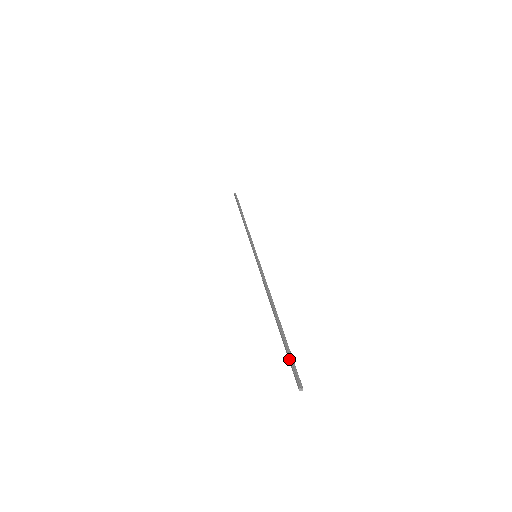
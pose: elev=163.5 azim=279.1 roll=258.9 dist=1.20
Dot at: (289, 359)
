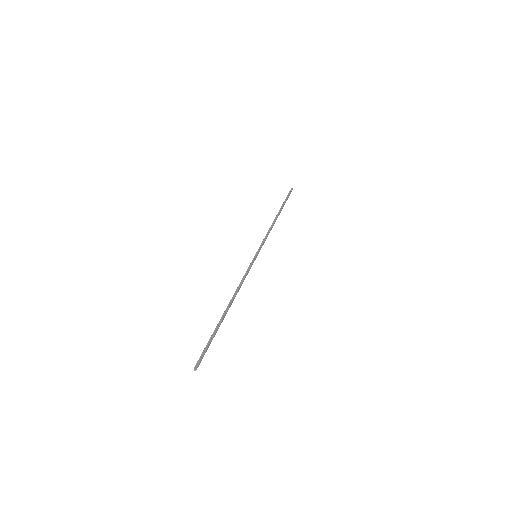
Dot at: (205, 347)
